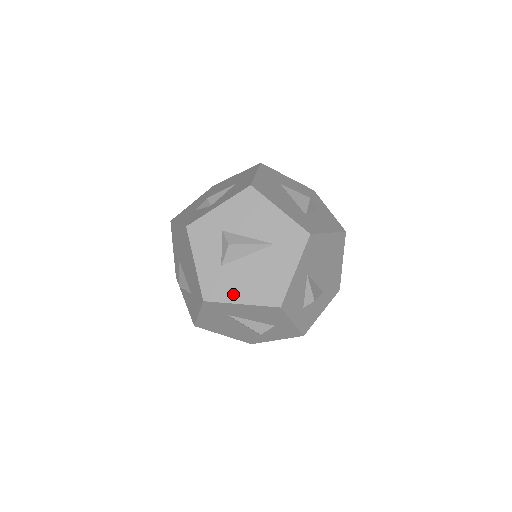
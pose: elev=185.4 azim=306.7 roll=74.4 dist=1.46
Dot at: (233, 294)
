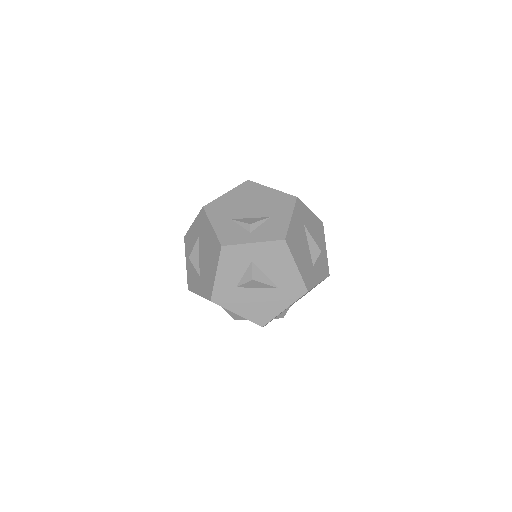
Dot at: occluded
